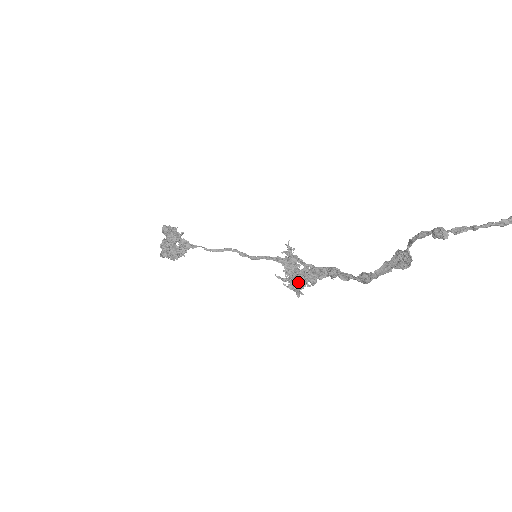
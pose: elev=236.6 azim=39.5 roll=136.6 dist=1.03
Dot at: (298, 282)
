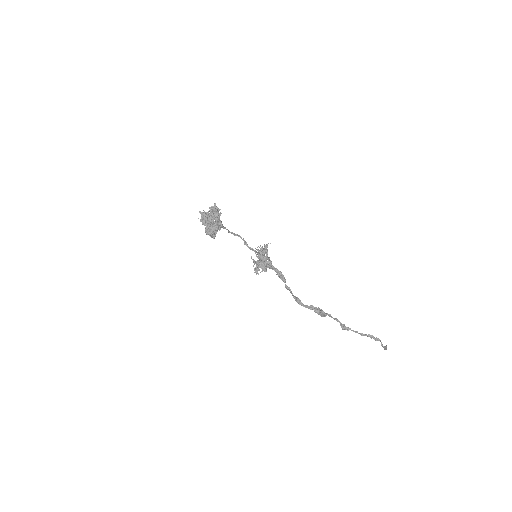
Dot at: occluded
